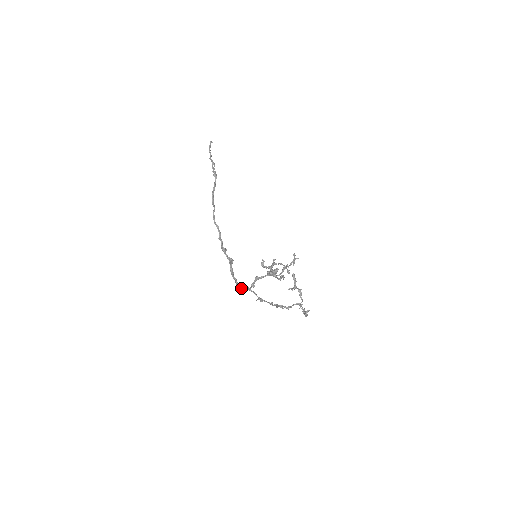
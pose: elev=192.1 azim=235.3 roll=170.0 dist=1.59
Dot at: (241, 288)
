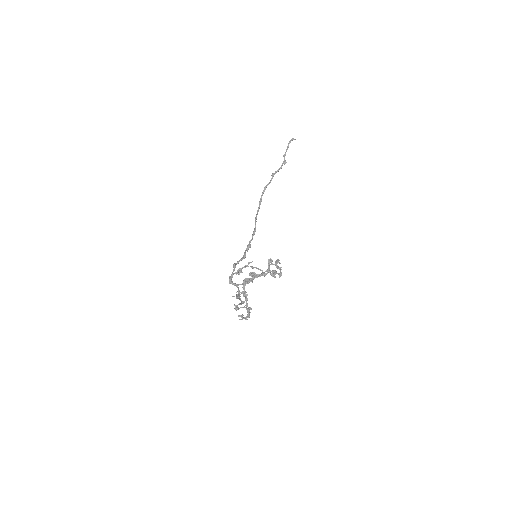
Dot at: (229, 283)
